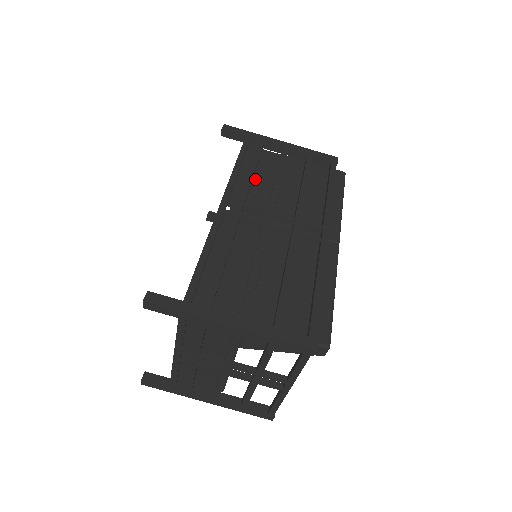
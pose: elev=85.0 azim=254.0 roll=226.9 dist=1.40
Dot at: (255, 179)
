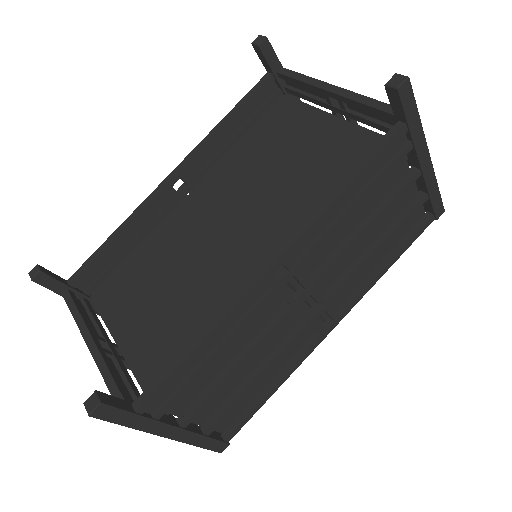
Dot at: occluded
